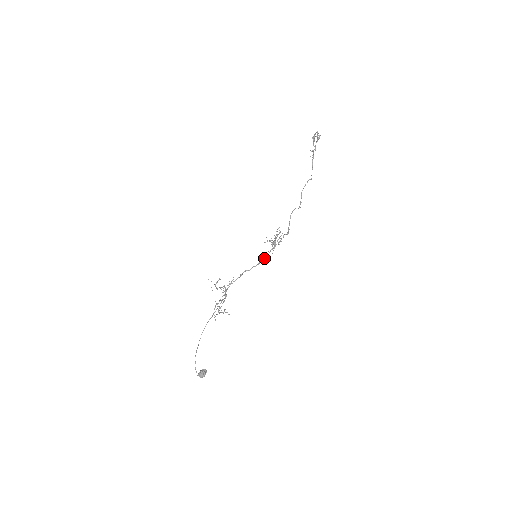
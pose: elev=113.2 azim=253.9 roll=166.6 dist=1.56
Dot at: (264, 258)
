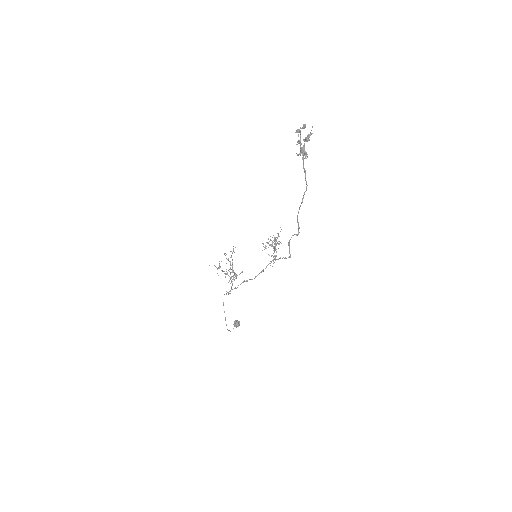
Dot at: occluded
